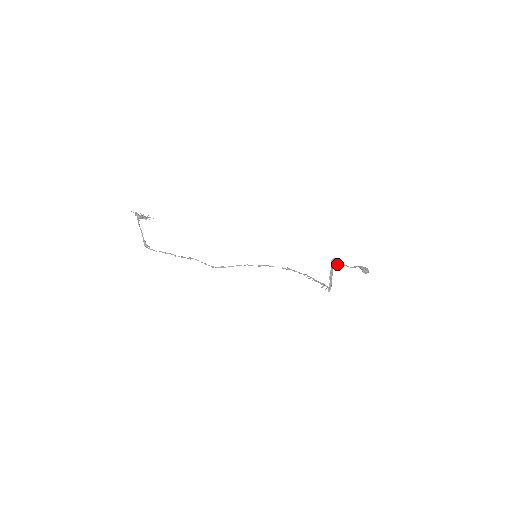
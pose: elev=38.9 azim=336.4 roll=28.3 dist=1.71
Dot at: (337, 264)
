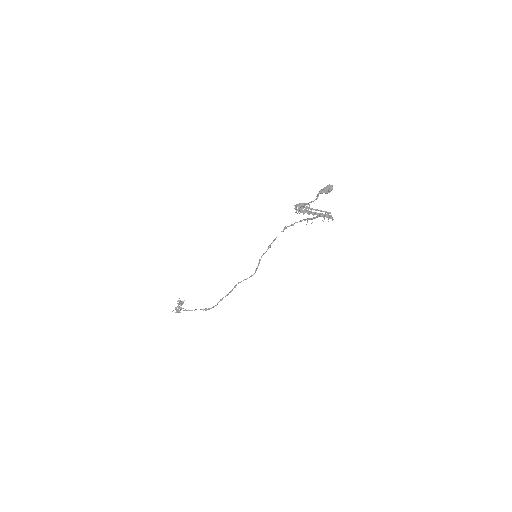
Dot at: (303, 211)
